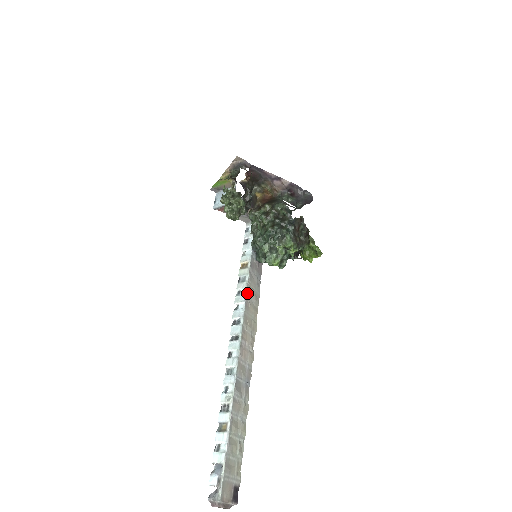
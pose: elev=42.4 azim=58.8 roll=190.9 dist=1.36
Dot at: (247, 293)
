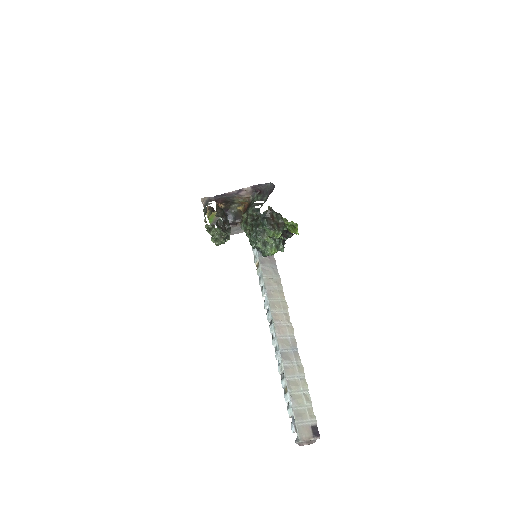
Dot at: (266, 285)
